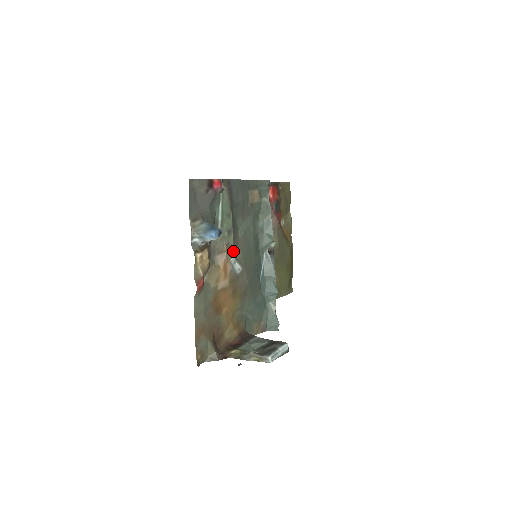
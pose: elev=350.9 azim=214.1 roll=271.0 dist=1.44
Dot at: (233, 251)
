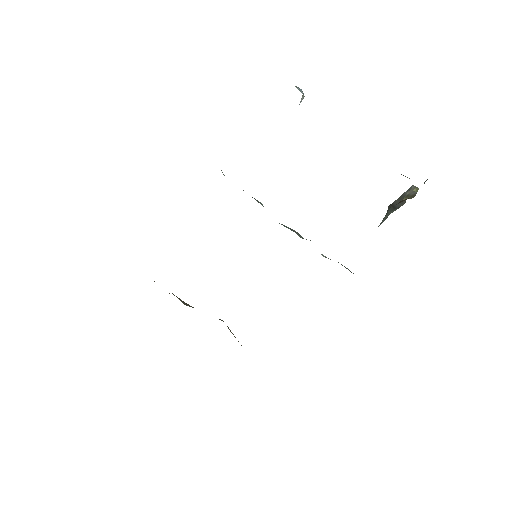
Dot at: occluded
